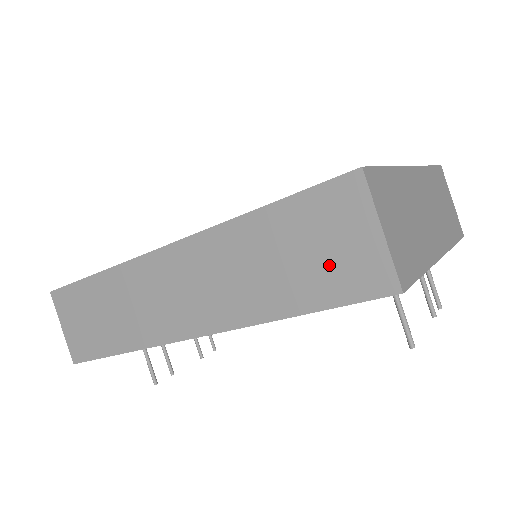
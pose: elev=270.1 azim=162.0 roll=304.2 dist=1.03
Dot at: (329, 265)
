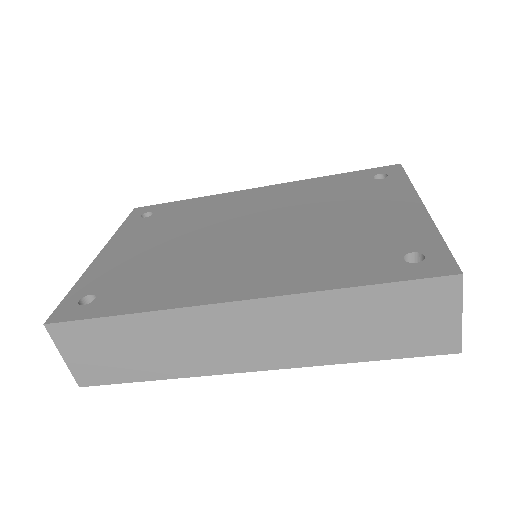
Dot at: (410, 332)
